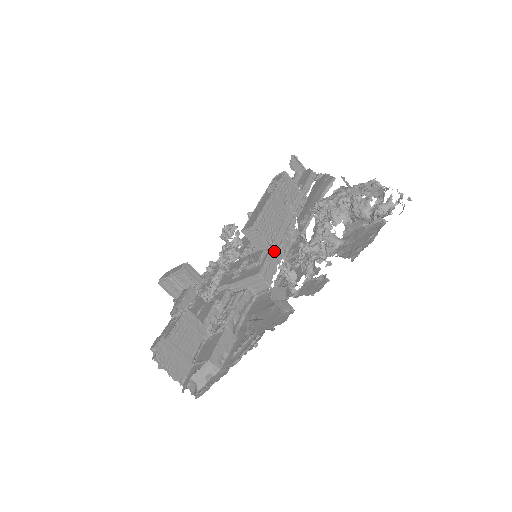
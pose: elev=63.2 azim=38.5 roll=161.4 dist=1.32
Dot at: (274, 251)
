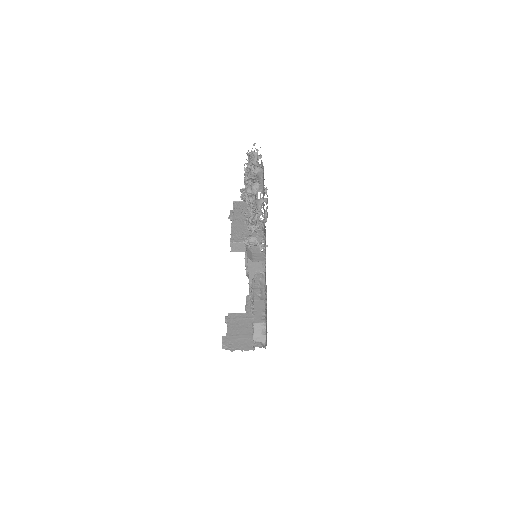
Dot at: occluded
